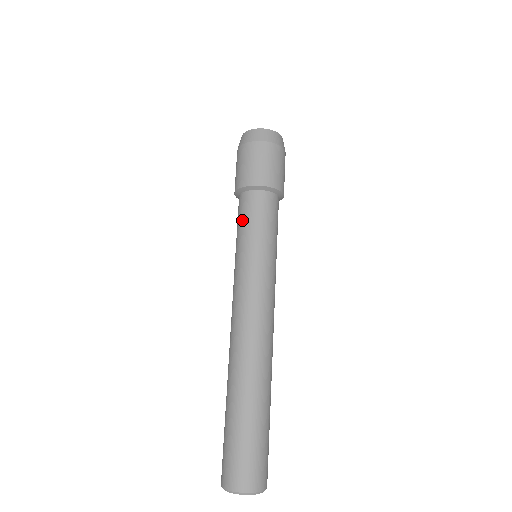
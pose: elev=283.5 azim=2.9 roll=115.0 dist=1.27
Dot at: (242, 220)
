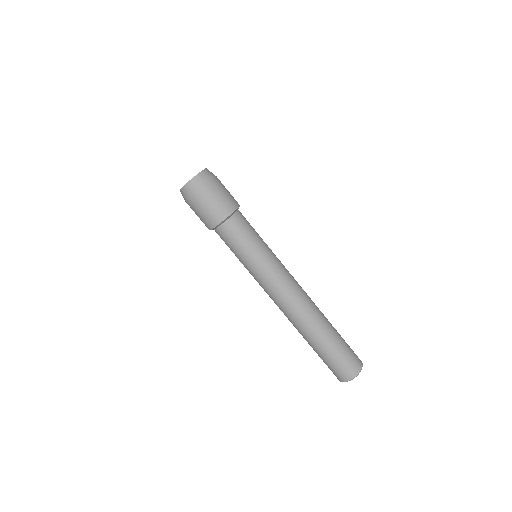
Dot at: (231, 246)
